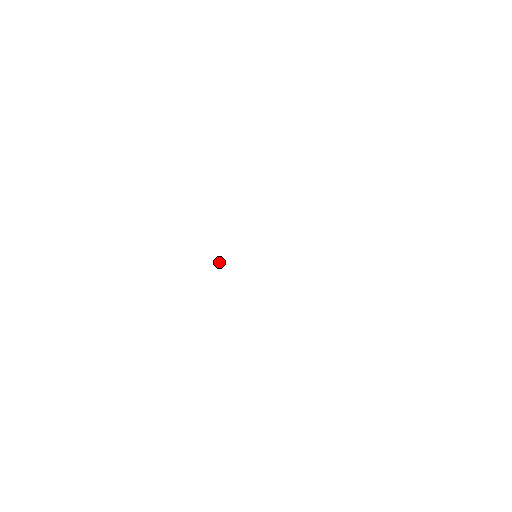
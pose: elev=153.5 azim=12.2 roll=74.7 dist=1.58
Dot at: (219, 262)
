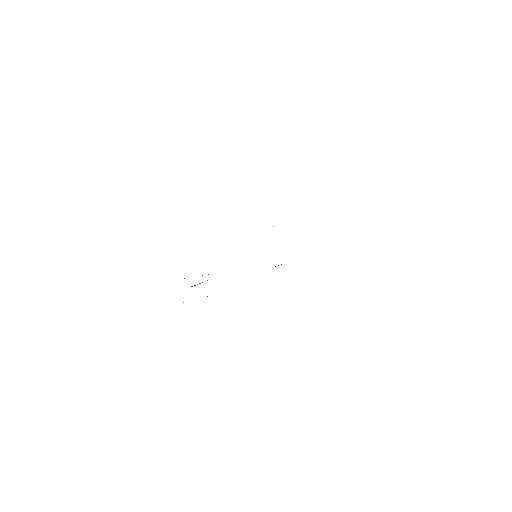
Dot at: occluded
